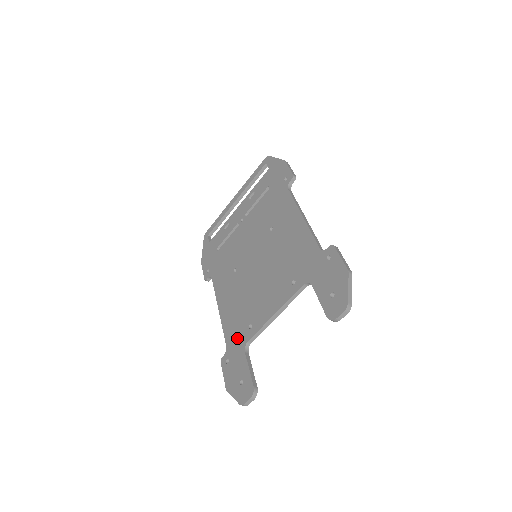
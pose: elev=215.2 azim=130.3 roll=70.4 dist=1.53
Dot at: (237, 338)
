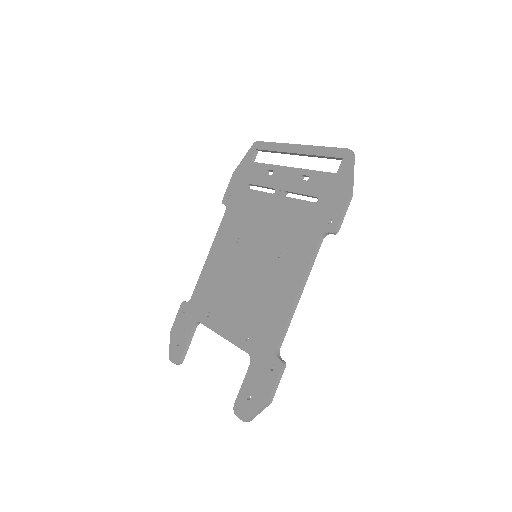
Dot at: (198, 306)
